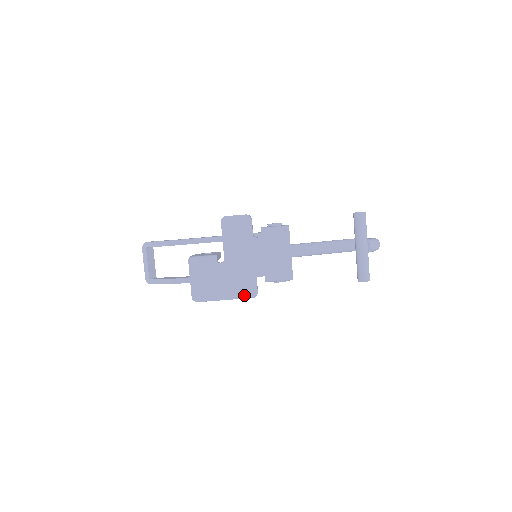
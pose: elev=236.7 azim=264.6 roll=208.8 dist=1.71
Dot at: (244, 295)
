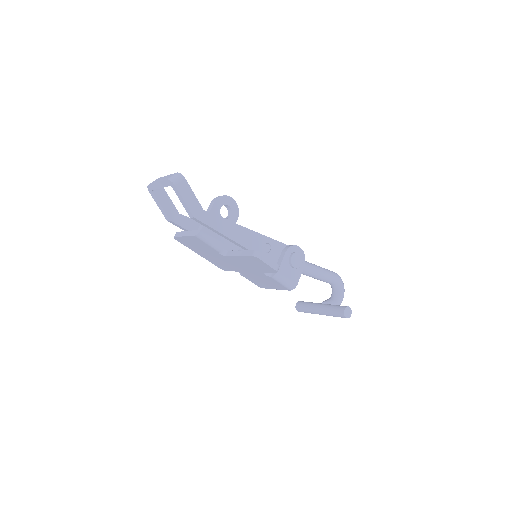
Dot at: (216, 264)
